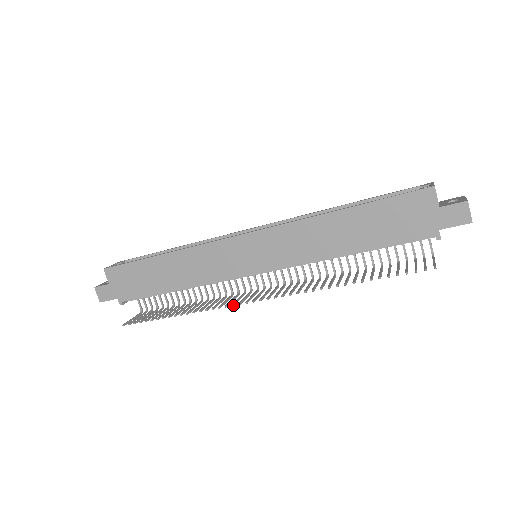
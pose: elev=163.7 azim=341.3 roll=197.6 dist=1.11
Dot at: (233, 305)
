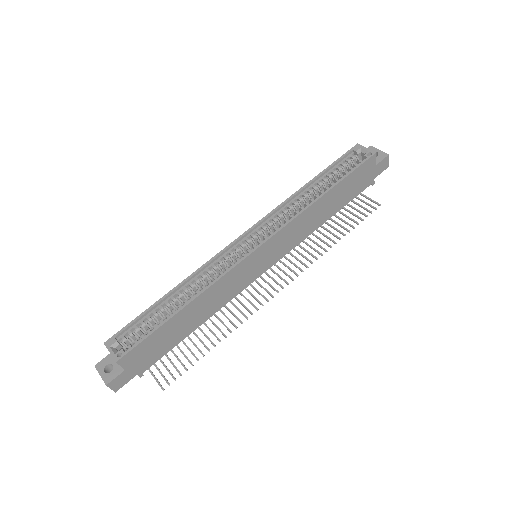
Dot at: (263, 305)
